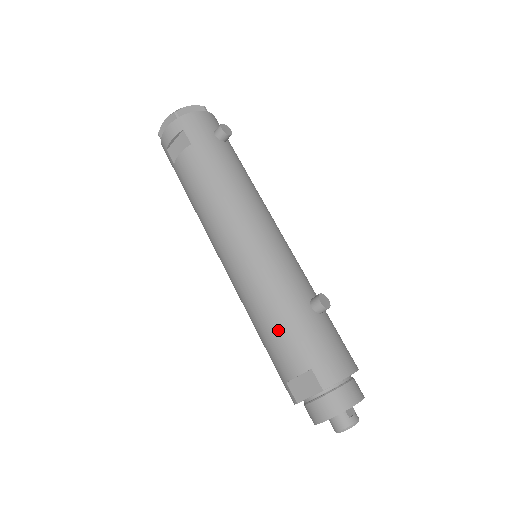
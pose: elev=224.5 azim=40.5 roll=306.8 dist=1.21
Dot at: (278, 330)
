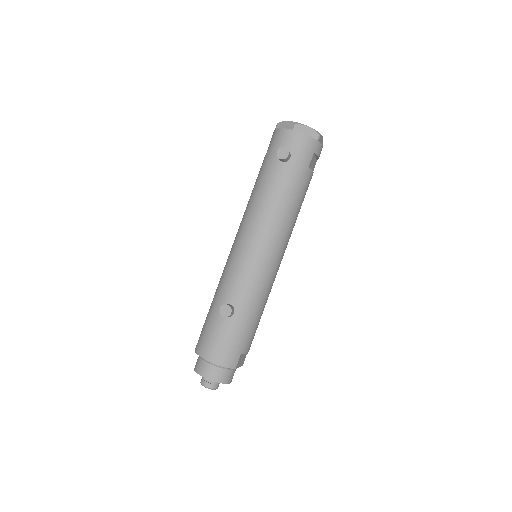
Dot at: occluded
